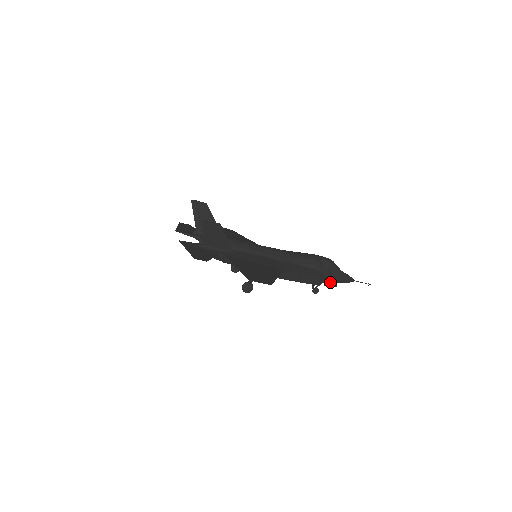
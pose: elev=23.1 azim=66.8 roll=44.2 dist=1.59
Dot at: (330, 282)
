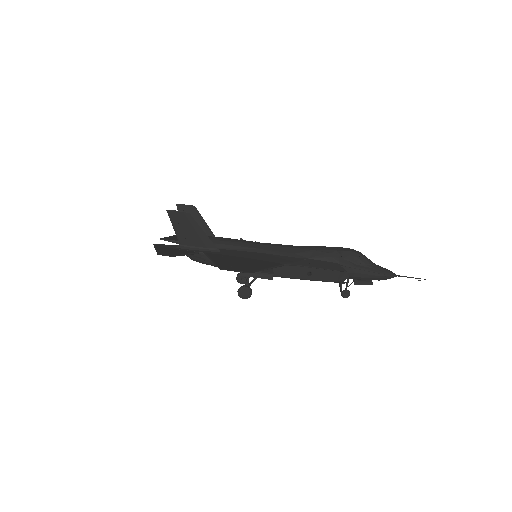
Dot at: (362, 280)
